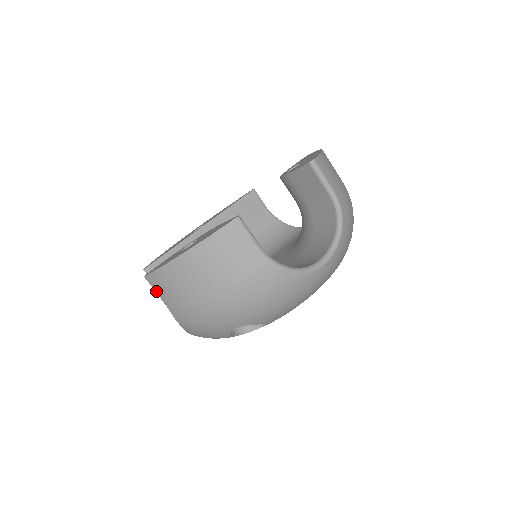
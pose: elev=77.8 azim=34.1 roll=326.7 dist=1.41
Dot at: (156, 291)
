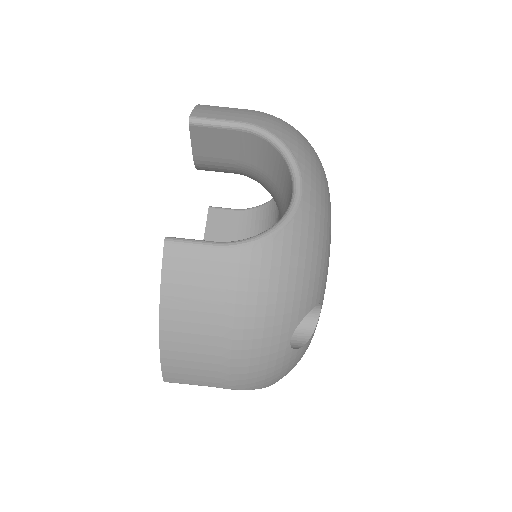
Dot at: occluded
